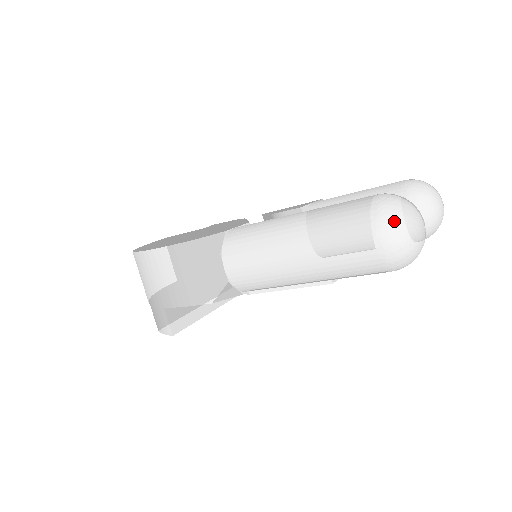
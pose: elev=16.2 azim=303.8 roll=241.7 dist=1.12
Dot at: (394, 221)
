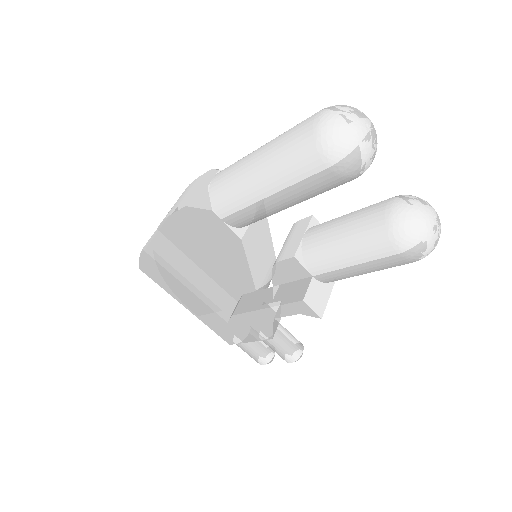
Dot at: (340, 105)
